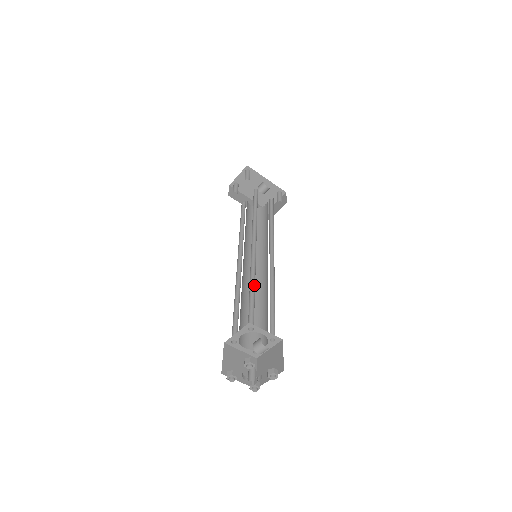
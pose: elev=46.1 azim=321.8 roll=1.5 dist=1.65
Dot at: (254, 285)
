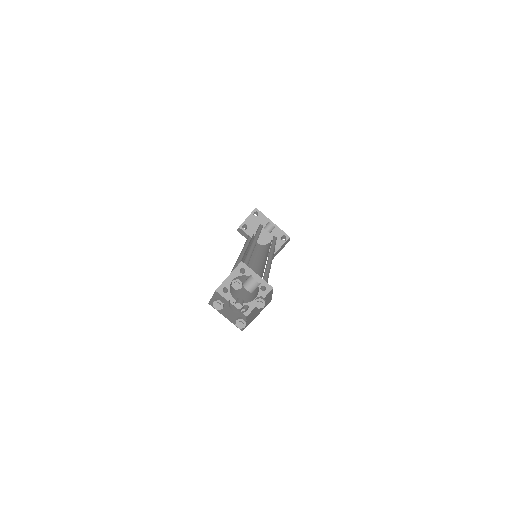
Dot at: (250, 256)
